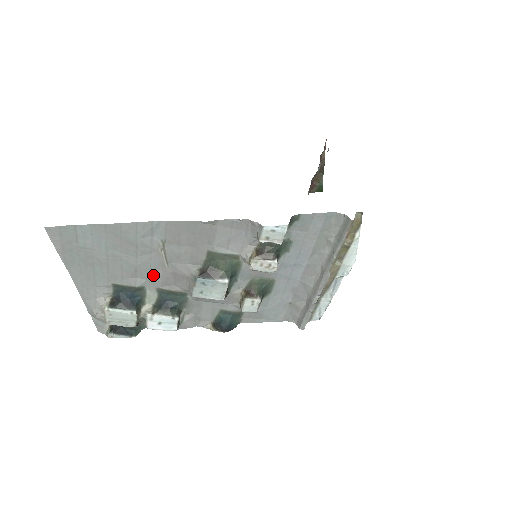
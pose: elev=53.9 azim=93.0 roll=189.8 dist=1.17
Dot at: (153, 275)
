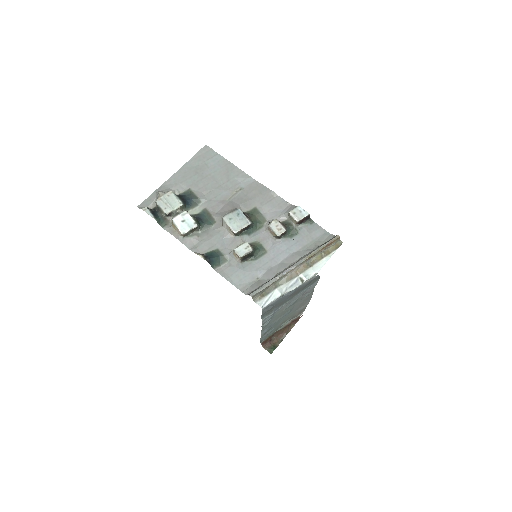
Dot at: (214, 200)
